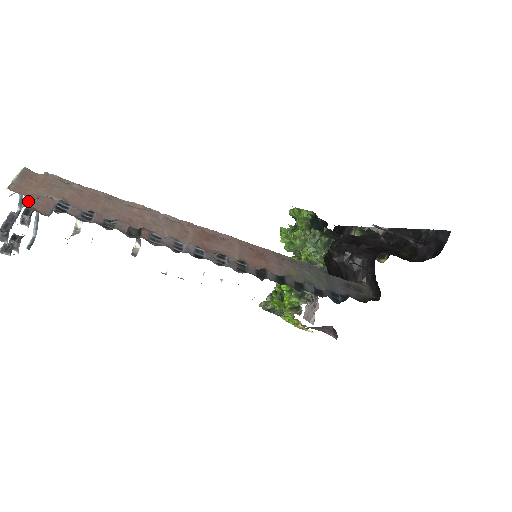
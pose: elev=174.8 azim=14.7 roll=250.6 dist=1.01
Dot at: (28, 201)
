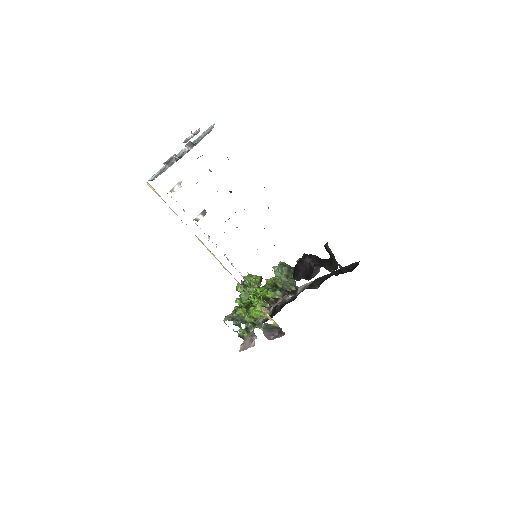
Dot at: occluded
